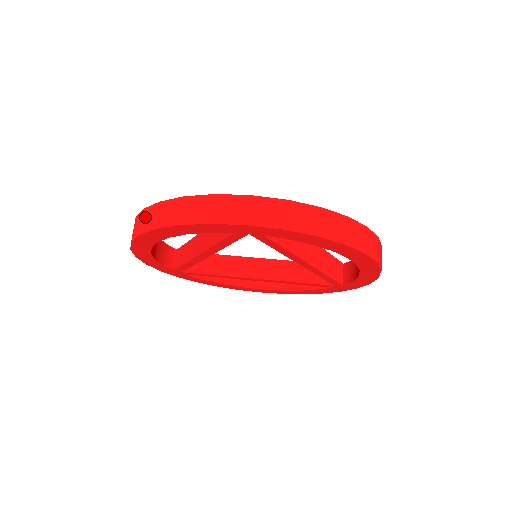
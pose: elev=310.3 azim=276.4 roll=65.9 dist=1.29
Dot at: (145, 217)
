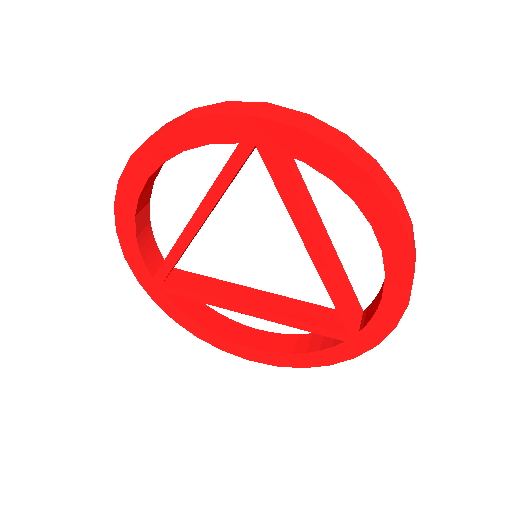
Dot at: occluded
